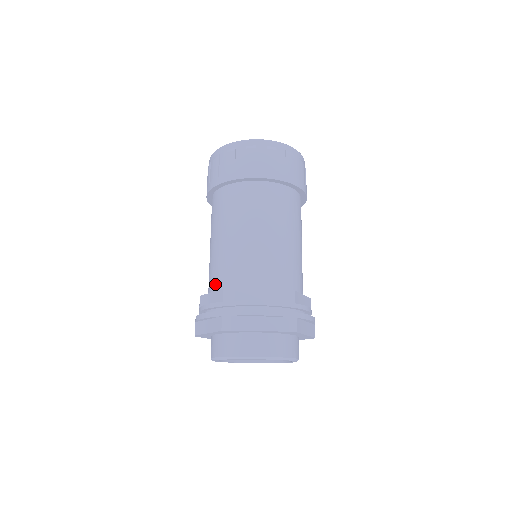
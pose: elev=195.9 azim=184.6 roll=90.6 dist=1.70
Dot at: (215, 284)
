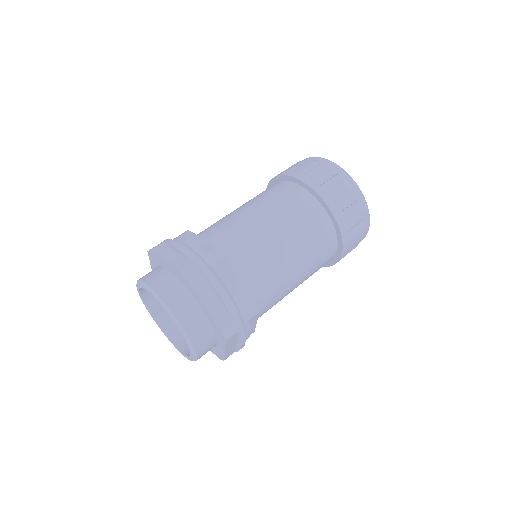
Dot at: (212, 236)
